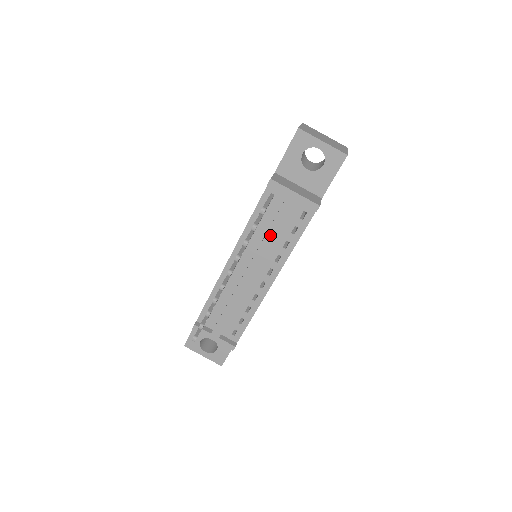
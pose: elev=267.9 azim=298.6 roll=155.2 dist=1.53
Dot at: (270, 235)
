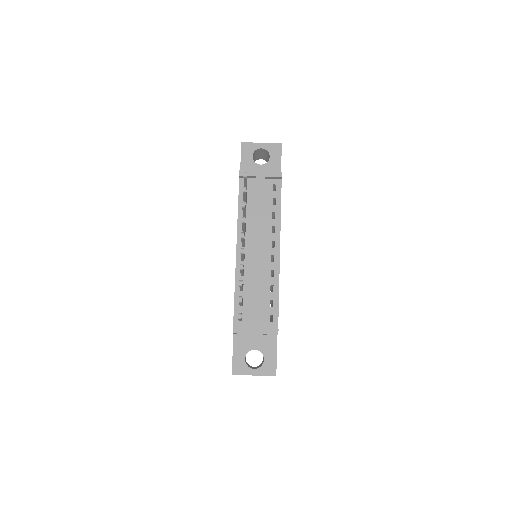
Dot at: (258, 210)
